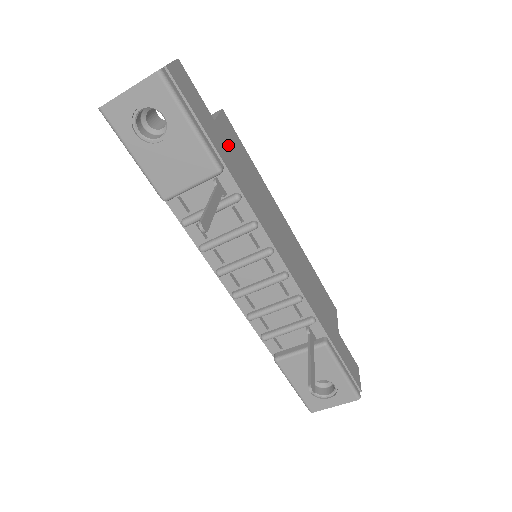
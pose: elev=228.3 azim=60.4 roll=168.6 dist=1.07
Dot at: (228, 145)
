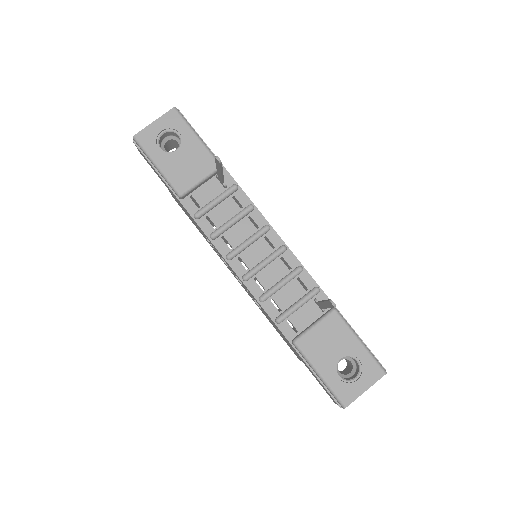
Dot at: occluded
